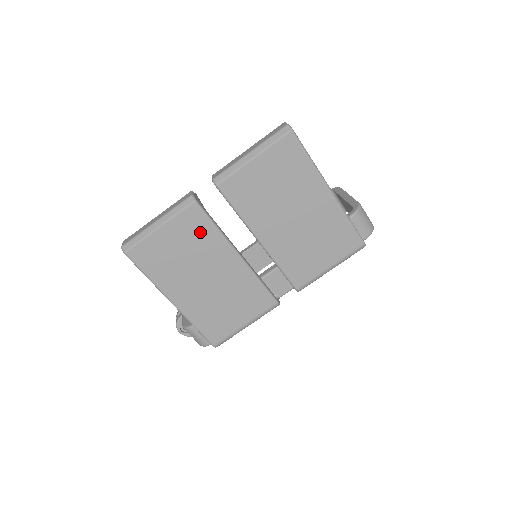
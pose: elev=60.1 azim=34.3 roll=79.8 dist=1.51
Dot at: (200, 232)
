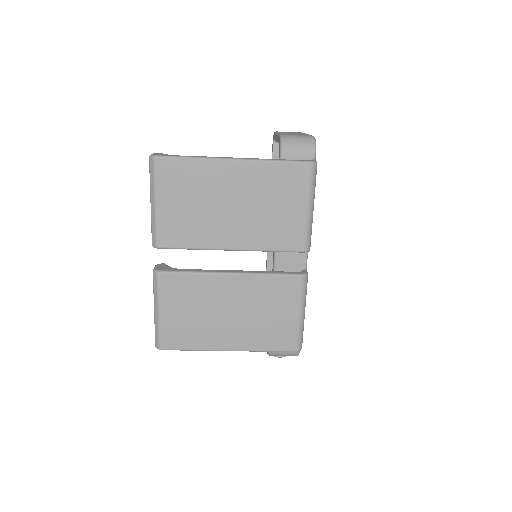
Dot at: (186, 288)
